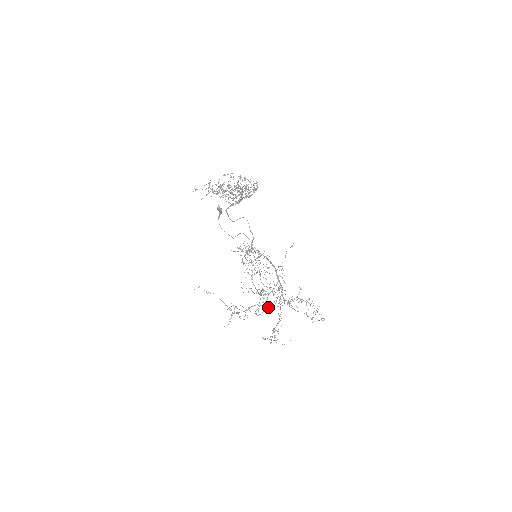
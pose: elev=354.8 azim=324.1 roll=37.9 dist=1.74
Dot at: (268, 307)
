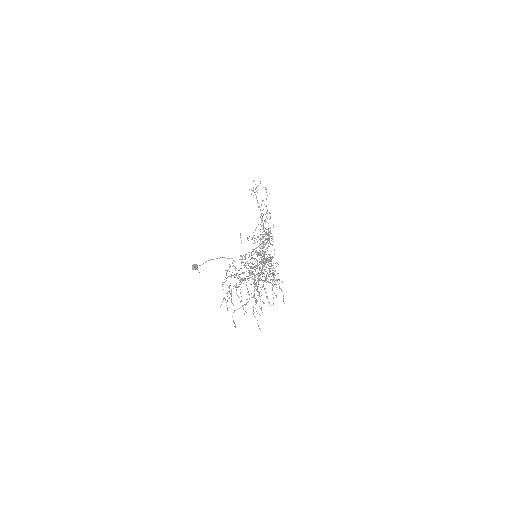
Dot at: occluded
